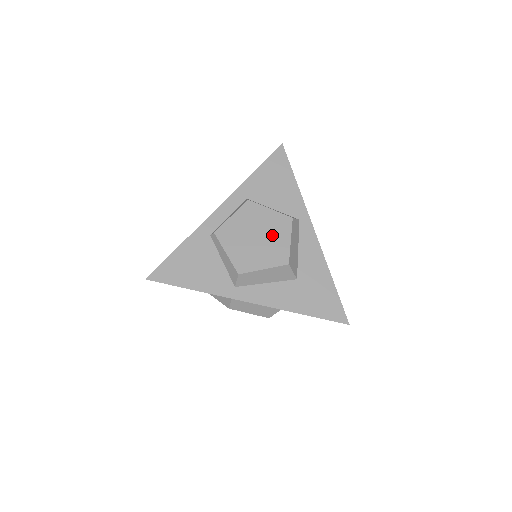
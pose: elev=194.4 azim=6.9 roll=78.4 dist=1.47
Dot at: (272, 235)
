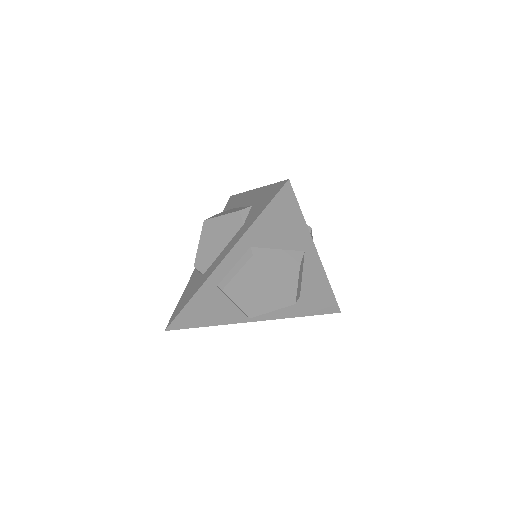
Dot at: (280, 284)
